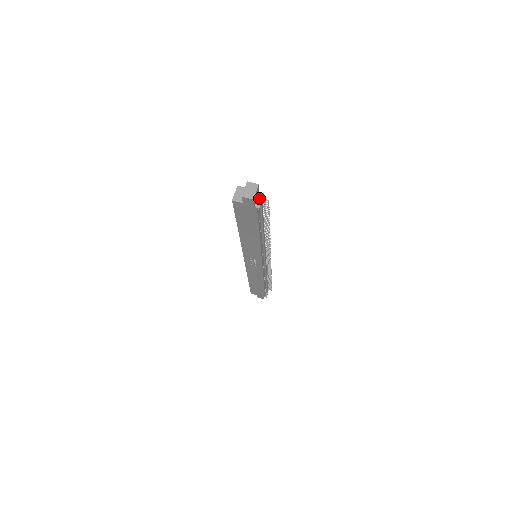
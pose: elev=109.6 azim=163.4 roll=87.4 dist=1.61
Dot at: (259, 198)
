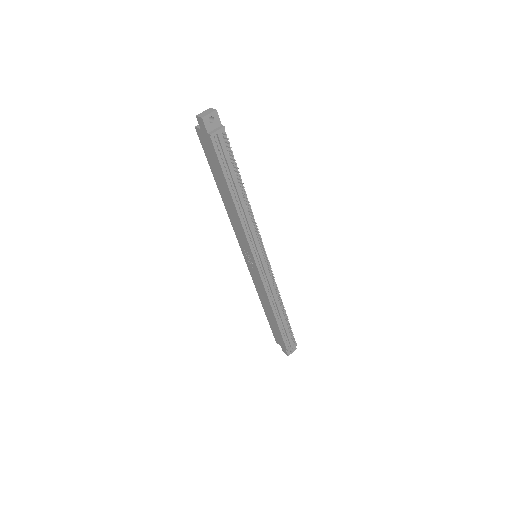
Dot at: (217, 128)
